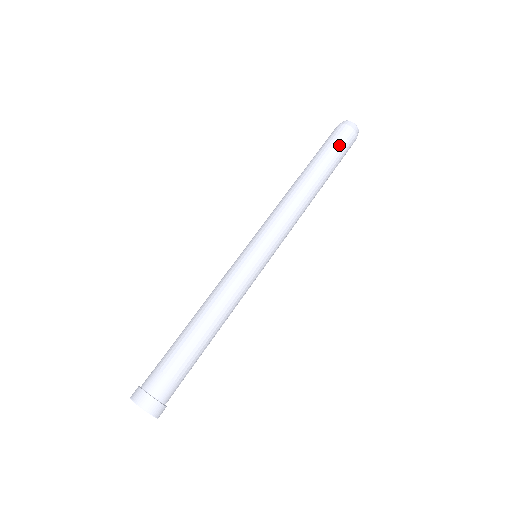
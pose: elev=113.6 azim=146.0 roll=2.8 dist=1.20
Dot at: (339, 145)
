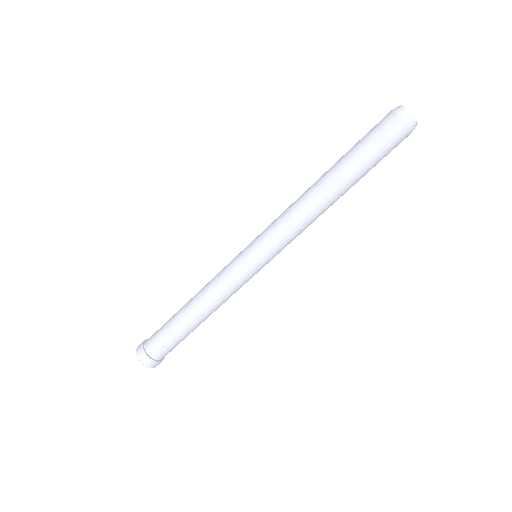
Dot at: (376, 143)
